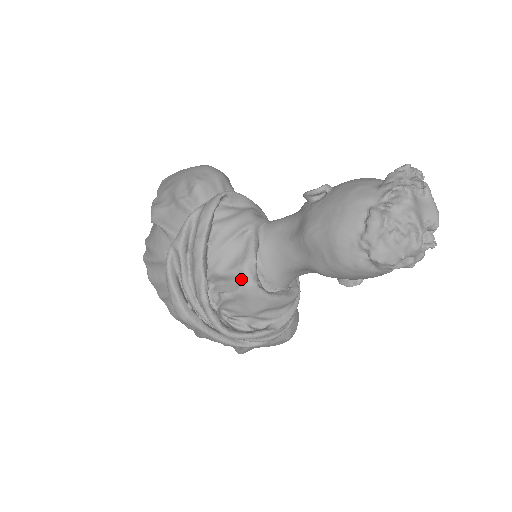
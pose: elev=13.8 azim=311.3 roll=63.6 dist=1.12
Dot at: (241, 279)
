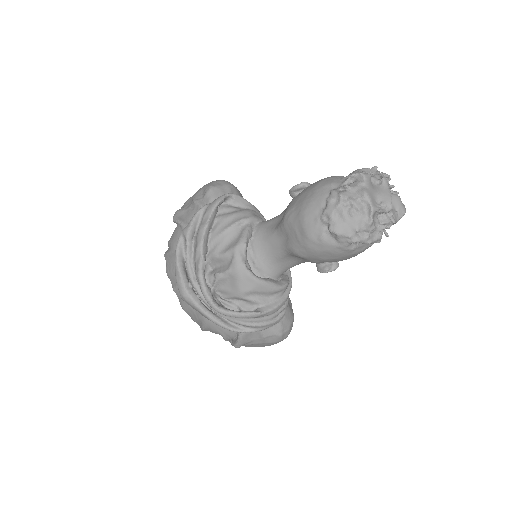
Dot at: (232, 259)
